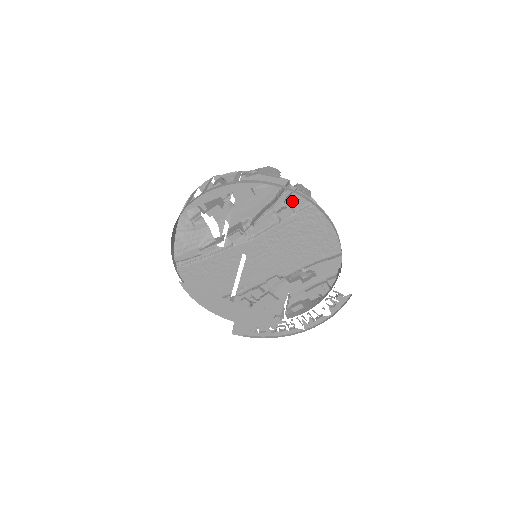
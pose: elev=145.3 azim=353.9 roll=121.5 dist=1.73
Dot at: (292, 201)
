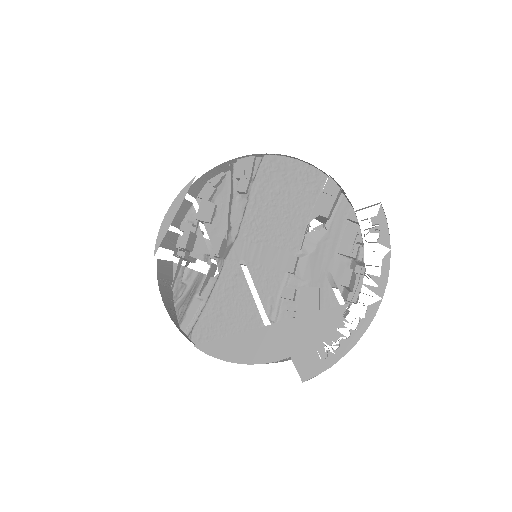
Dot at: (240, 169)
